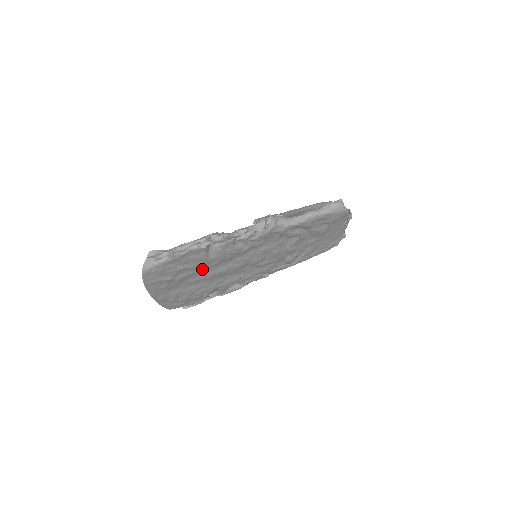
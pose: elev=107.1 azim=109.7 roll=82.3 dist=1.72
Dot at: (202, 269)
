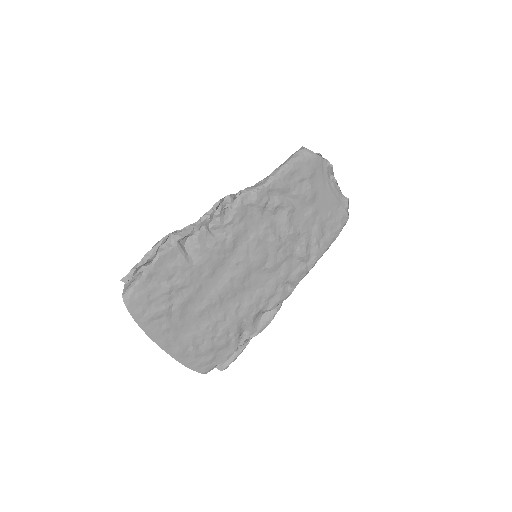
Dot at: (197, 286)
